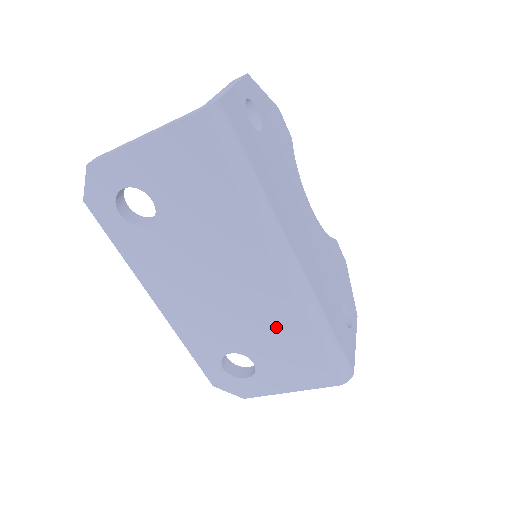
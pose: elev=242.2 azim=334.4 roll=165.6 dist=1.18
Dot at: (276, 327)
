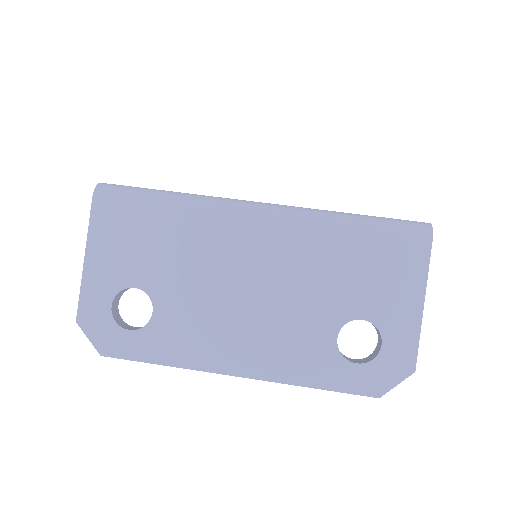
Dot at: (322, 261)
